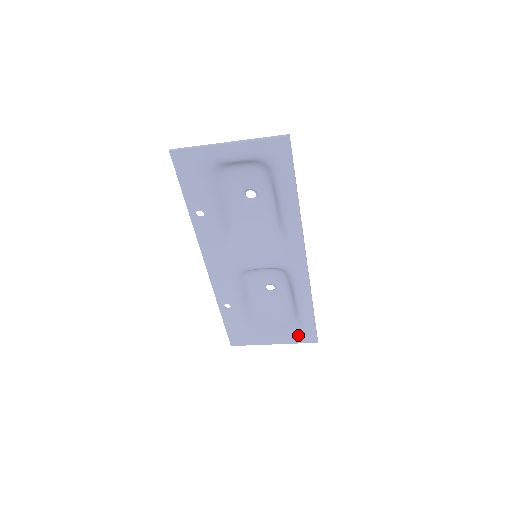
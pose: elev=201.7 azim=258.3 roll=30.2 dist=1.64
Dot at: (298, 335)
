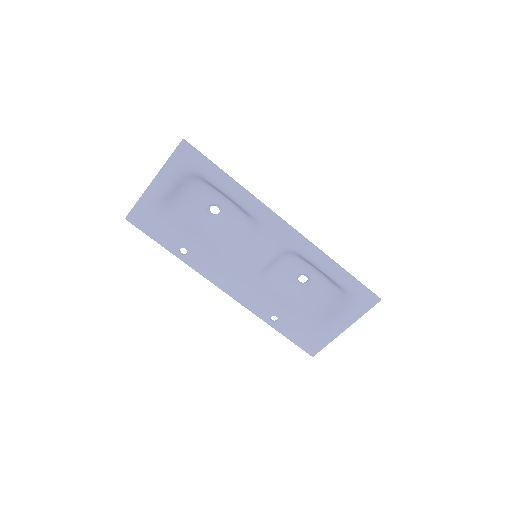
Dot at: (356, 305)
